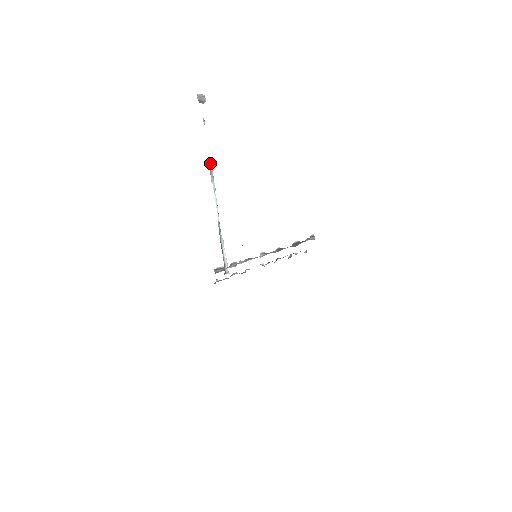
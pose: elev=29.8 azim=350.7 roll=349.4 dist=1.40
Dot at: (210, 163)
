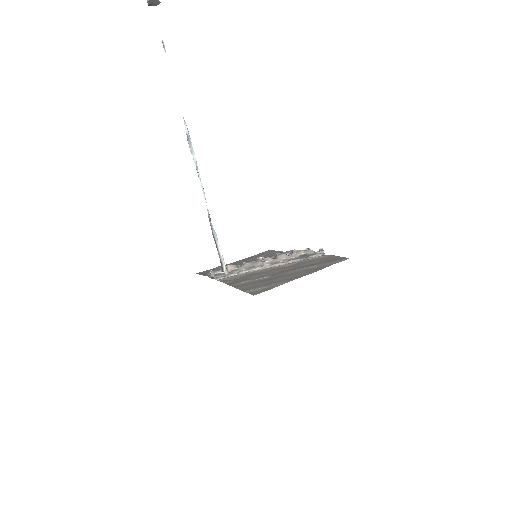
Dot at: (184, 123)
